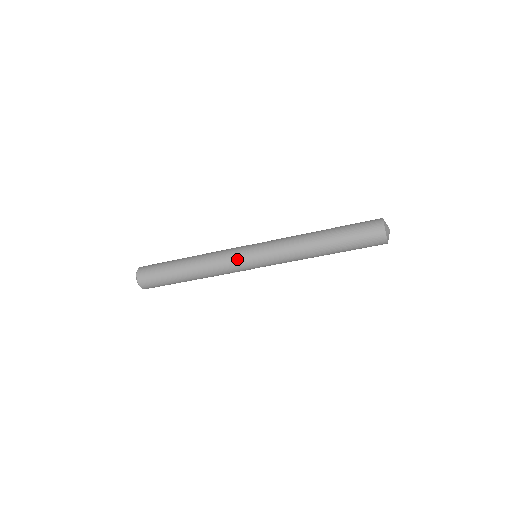
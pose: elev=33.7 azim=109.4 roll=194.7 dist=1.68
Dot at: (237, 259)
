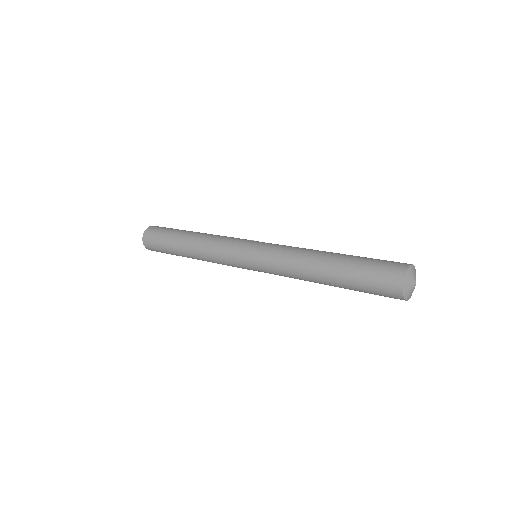
Dot at: occluded
